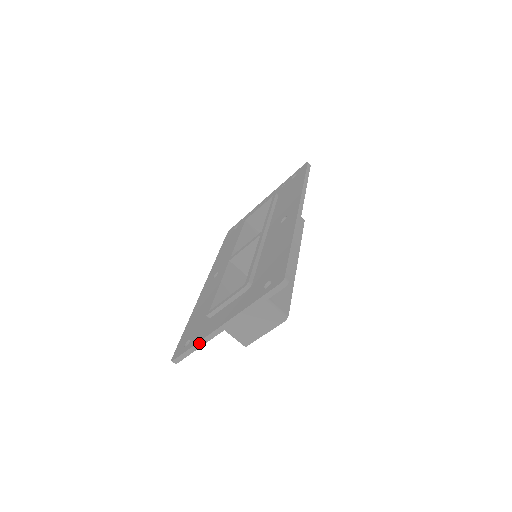
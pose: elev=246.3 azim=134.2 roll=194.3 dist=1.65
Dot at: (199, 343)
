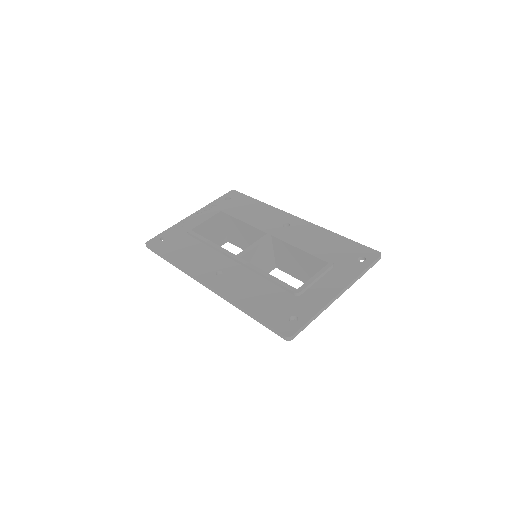
Dot at: (319, 312)
